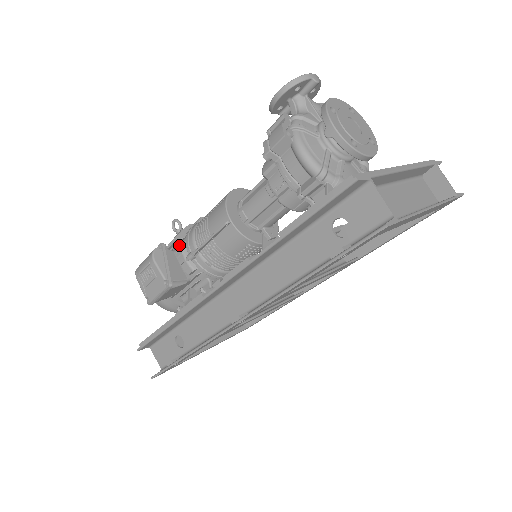
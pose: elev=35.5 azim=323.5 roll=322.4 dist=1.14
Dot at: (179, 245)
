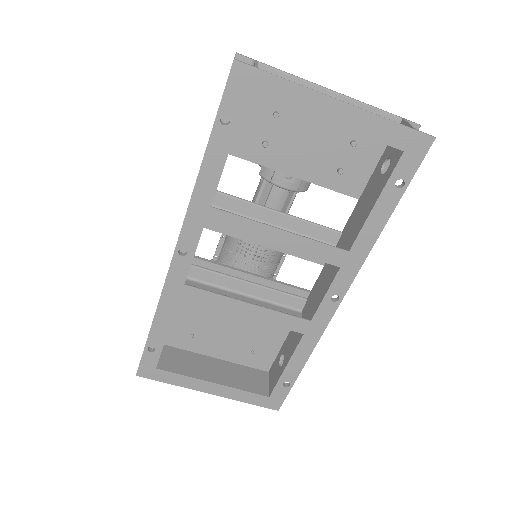
Dot at: occluded
